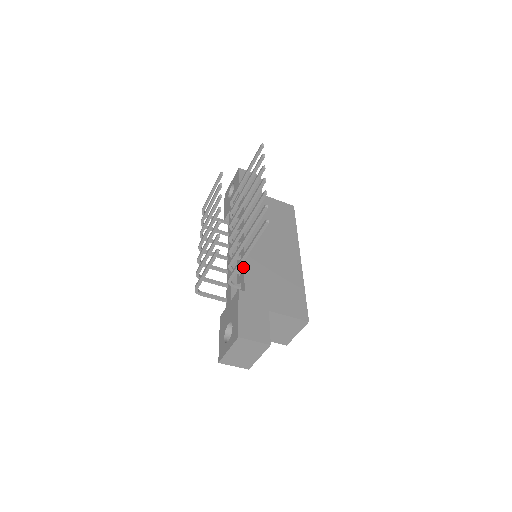
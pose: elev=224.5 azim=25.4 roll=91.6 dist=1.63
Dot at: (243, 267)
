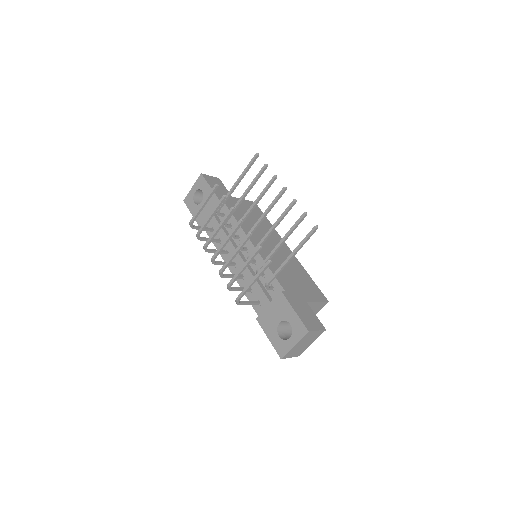
Dot at: (268, 270)
